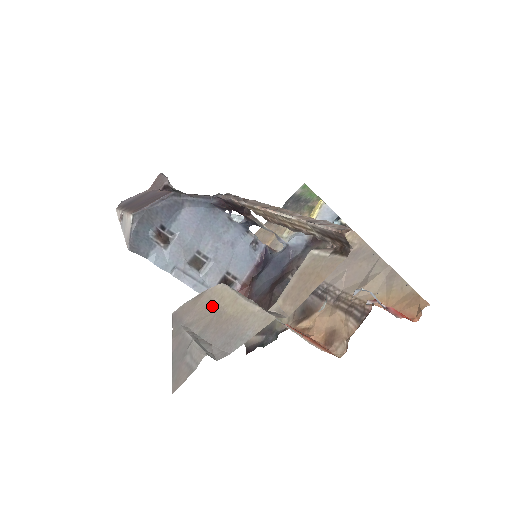
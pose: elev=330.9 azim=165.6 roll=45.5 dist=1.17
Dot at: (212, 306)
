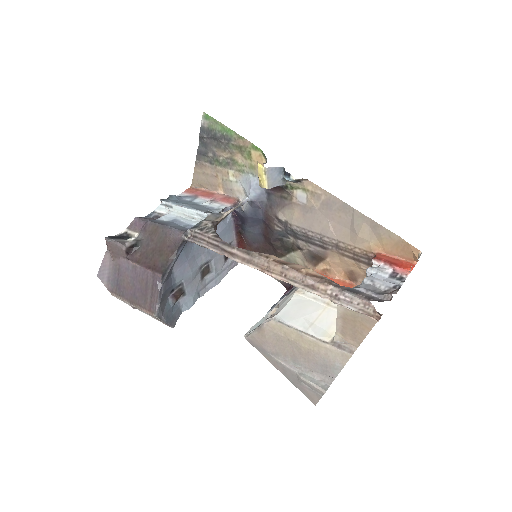
Dot at: (283, 340)
